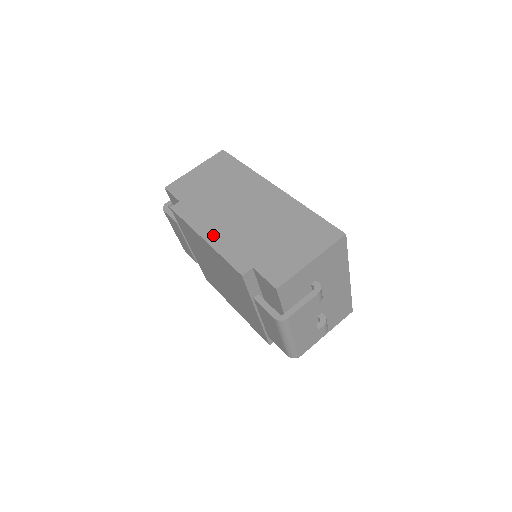
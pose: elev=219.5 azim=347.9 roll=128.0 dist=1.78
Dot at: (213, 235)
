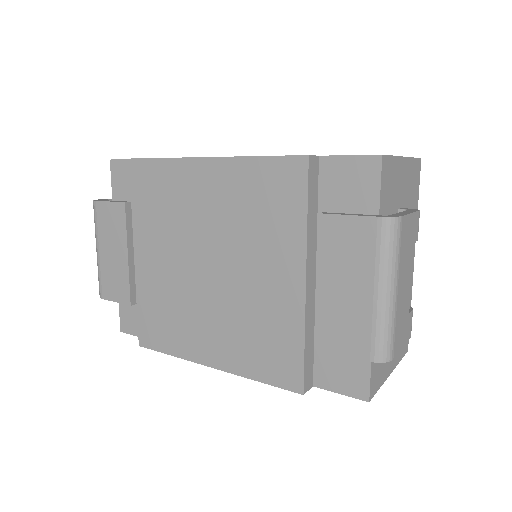
Dot at: occluded
